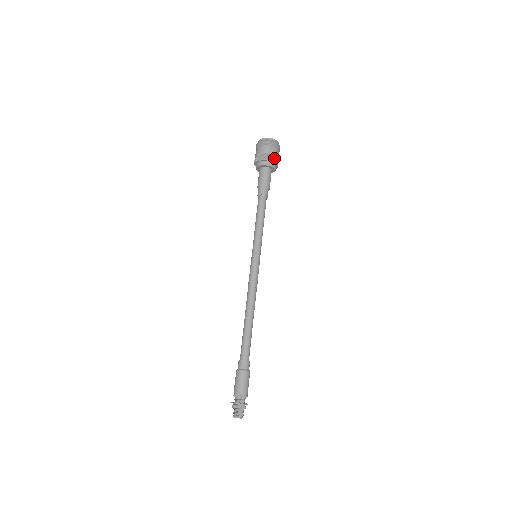
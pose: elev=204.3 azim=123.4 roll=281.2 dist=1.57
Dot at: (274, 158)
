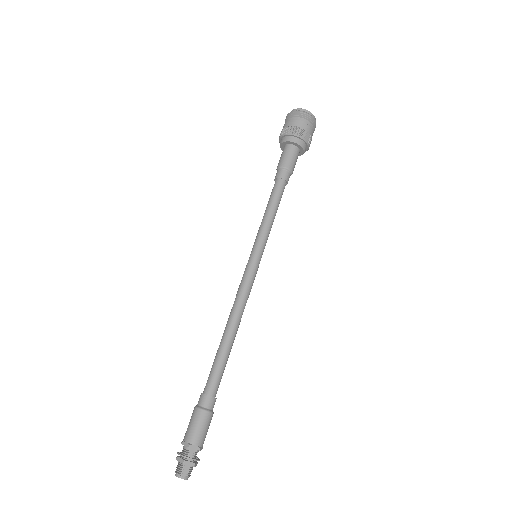
Dot at: (304, 134)
